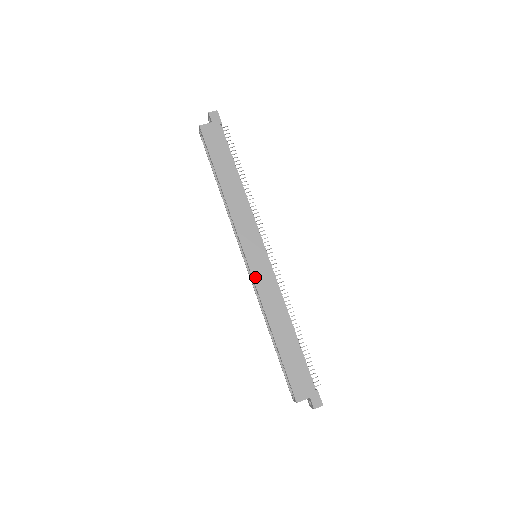
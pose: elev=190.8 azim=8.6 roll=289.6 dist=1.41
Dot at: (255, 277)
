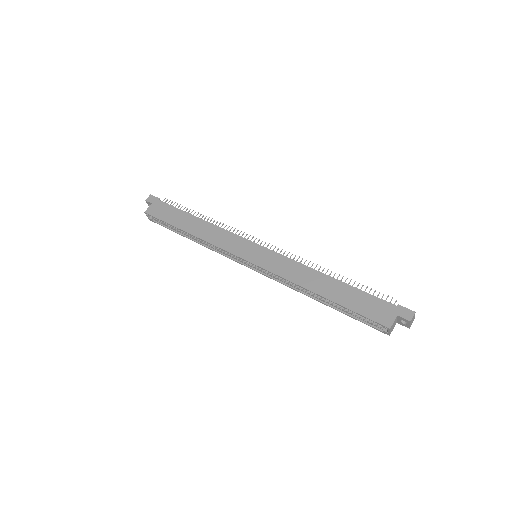
Dot at: (266, 268)
